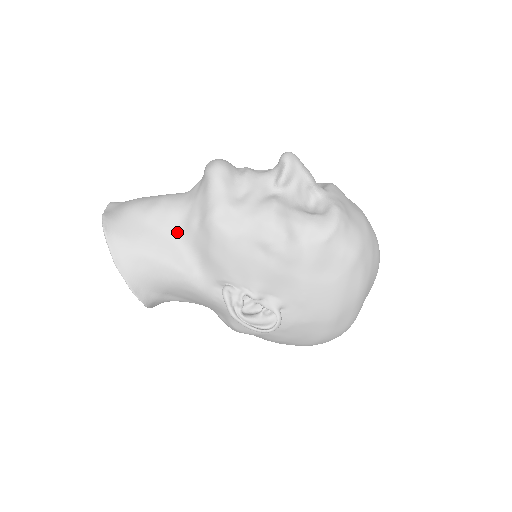
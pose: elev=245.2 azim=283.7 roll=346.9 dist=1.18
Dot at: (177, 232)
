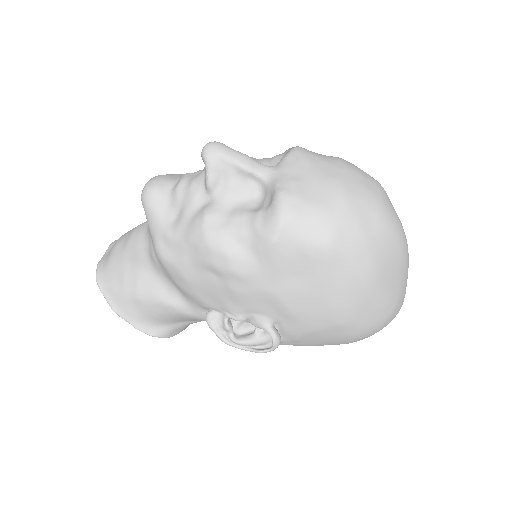
Dot at: (150, 266)
